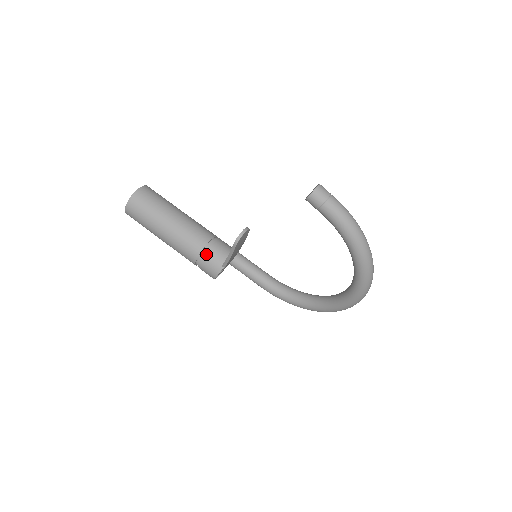
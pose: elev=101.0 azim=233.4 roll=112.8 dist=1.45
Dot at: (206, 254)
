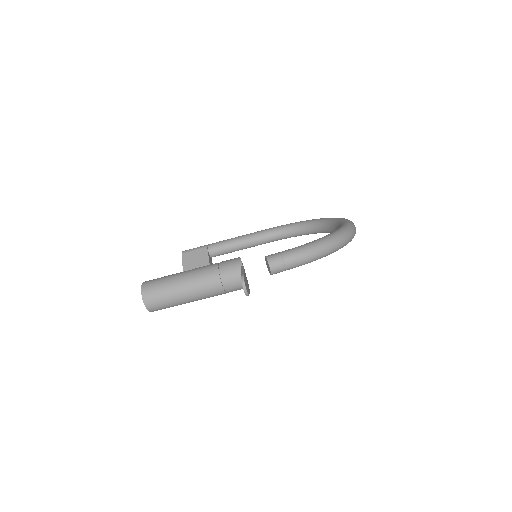
Dot at: (229, 289)
